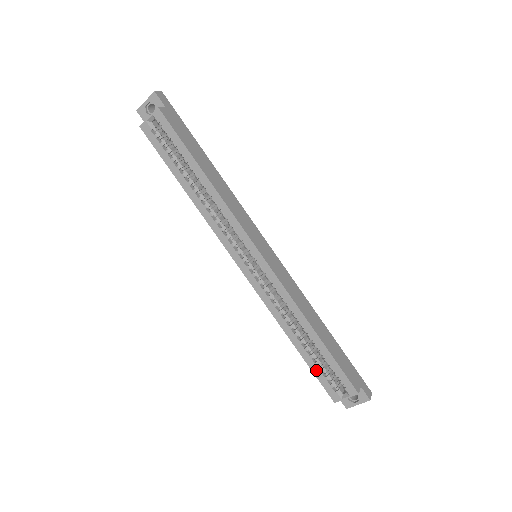
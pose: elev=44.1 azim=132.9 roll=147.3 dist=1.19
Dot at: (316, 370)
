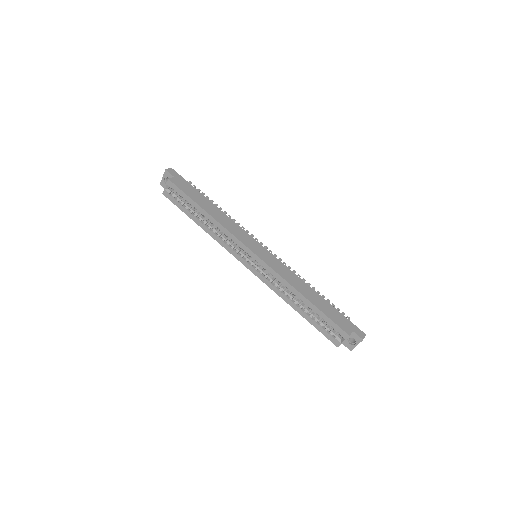
Dot at: (317, 326)
